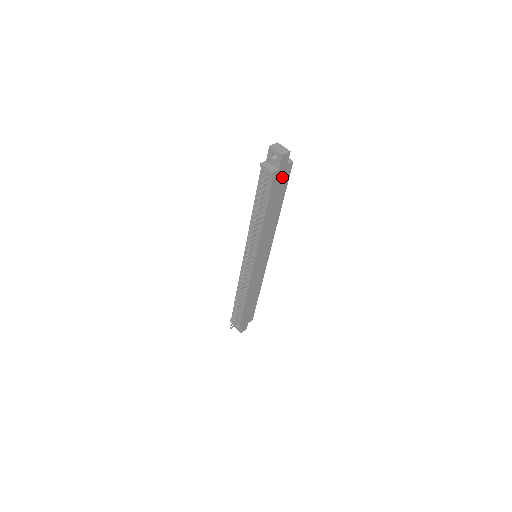
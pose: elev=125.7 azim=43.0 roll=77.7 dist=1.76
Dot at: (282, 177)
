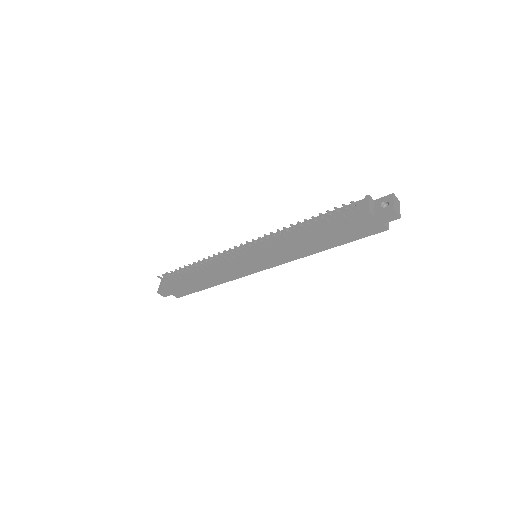
Dot at: (365, 227)
